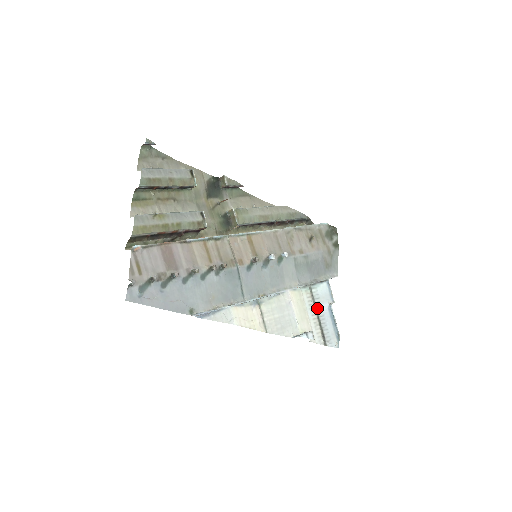
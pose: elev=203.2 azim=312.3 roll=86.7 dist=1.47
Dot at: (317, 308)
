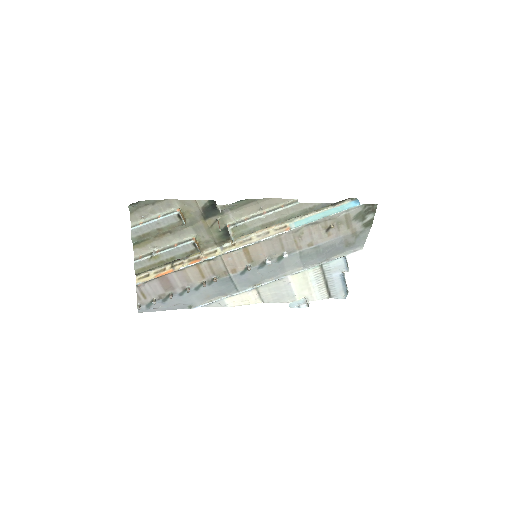
Dot at: (326, 277)
